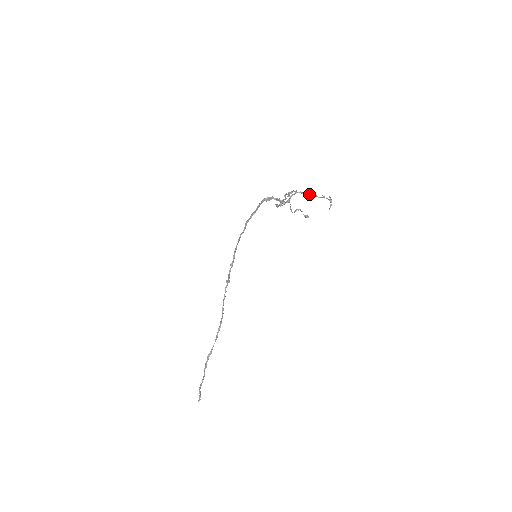
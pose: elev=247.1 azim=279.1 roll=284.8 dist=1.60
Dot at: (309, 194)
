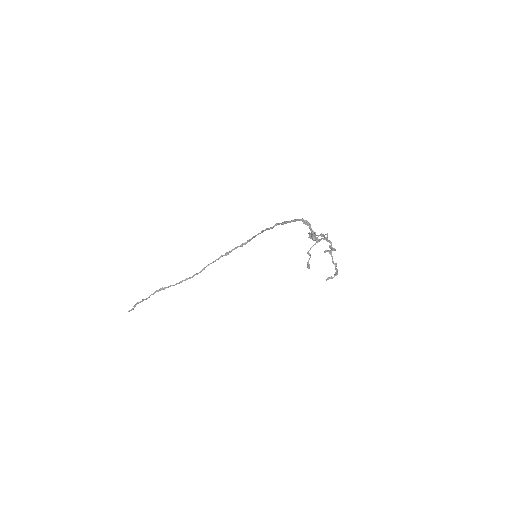
Dot at: (328, 251)
